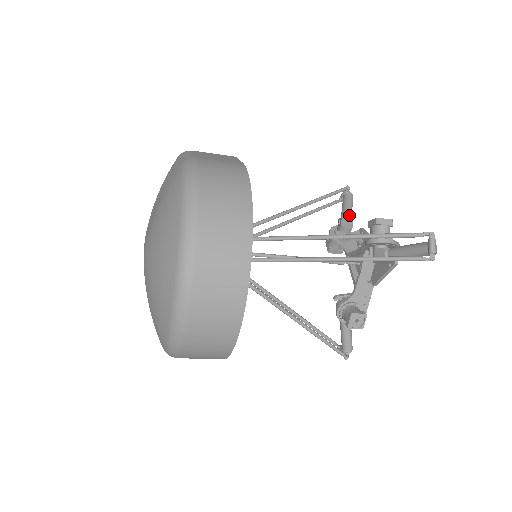
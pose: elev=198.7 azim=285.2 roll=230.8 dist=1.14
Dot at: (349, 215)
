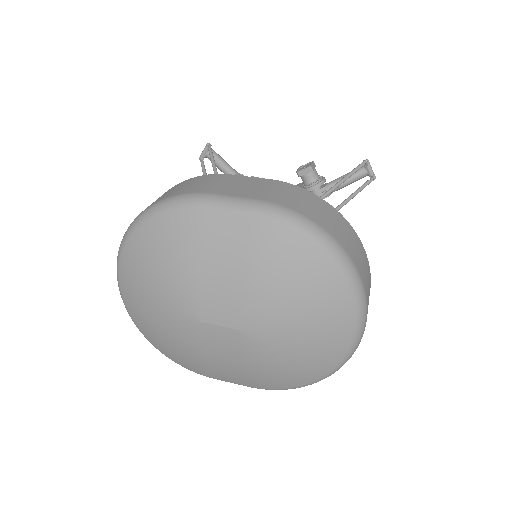
Dot at: (236, 171)
